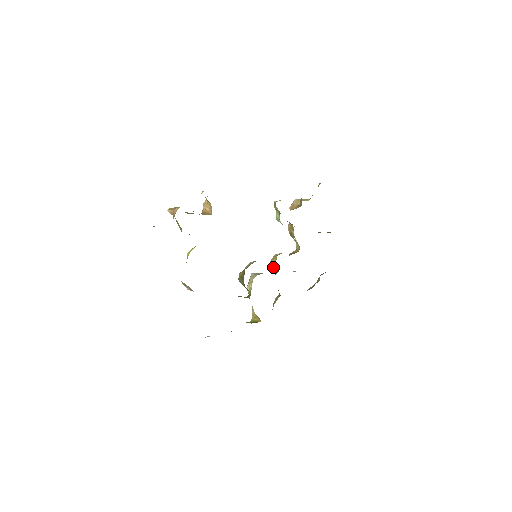
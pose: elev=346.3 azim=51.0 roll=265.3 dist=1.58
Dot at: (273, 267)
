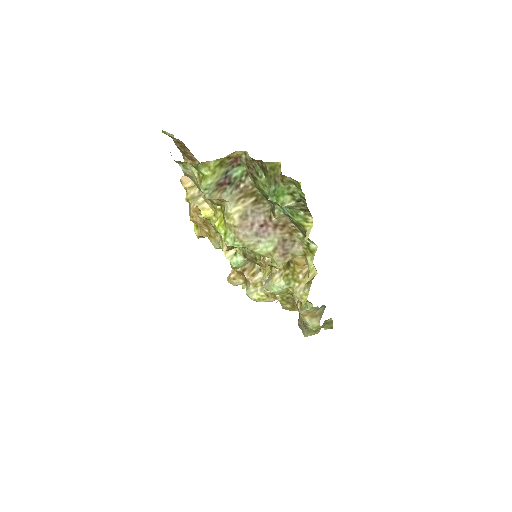
Dot at: occluded
